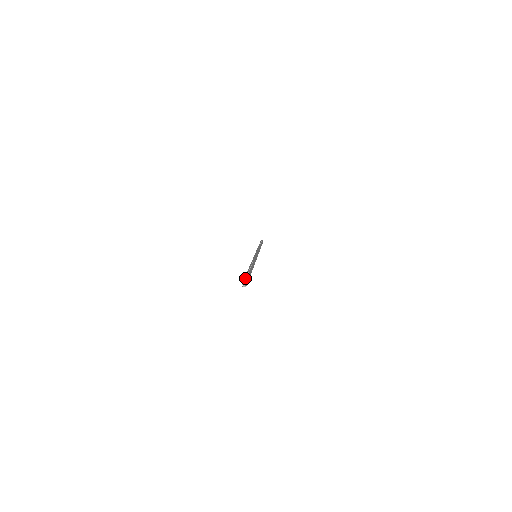
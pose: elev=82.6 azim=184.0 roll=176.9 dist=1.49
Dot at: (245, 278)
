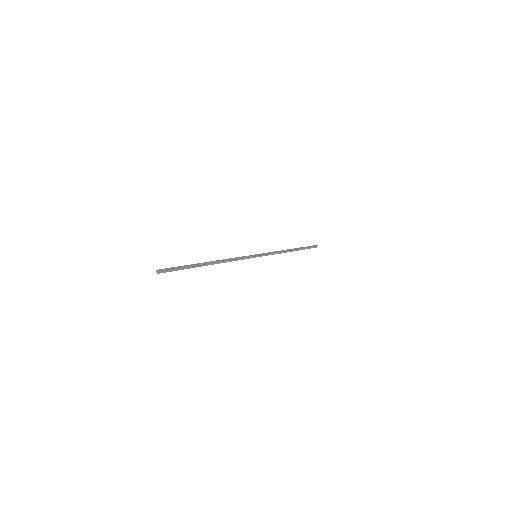
Dot at: (172, 267)
